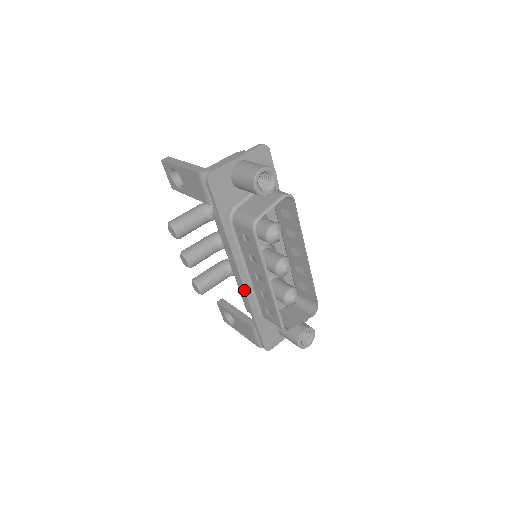
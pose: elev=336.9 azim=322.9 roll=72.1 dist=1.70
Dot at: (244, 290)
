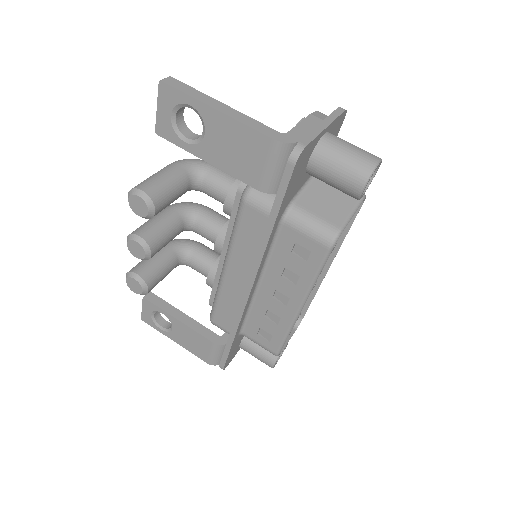
Dot at: (243, 307)
